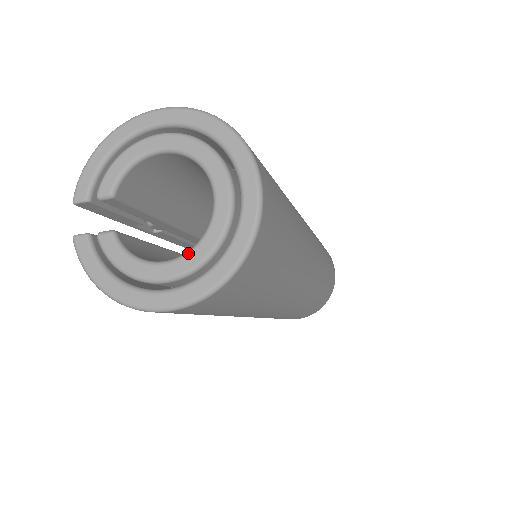
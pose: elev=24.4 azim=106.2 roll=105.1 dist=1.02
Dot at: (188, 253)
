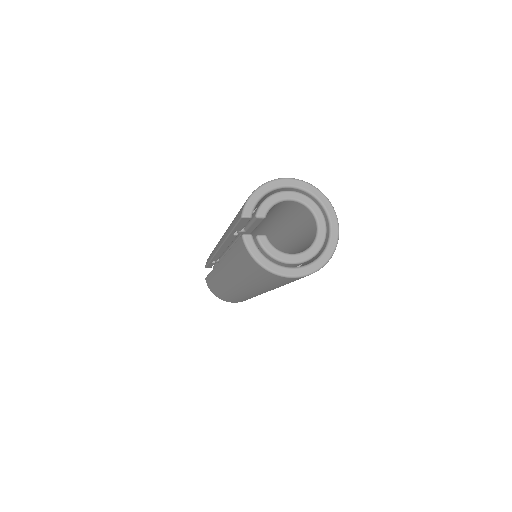
Dot at: (306, 251)
